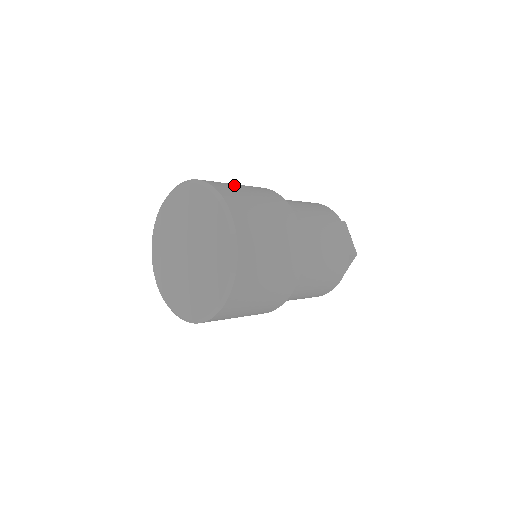
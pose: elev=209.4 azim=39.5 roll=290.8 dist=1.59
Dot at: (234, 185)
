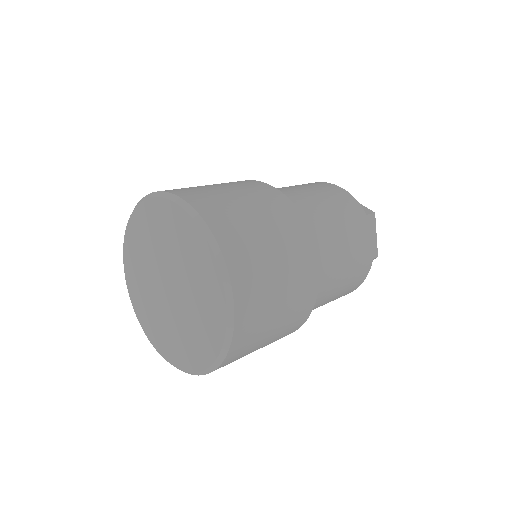
Dot at: (242, 210)
